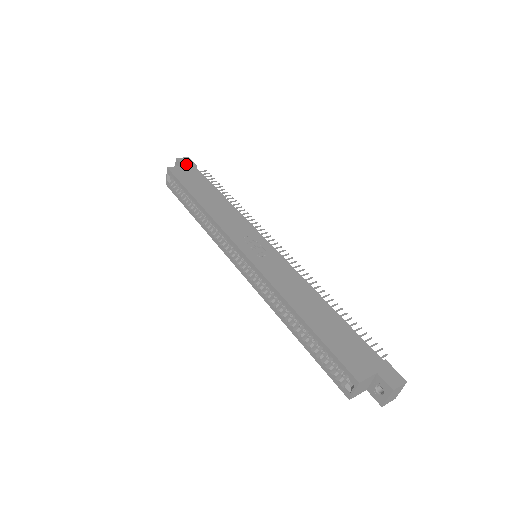
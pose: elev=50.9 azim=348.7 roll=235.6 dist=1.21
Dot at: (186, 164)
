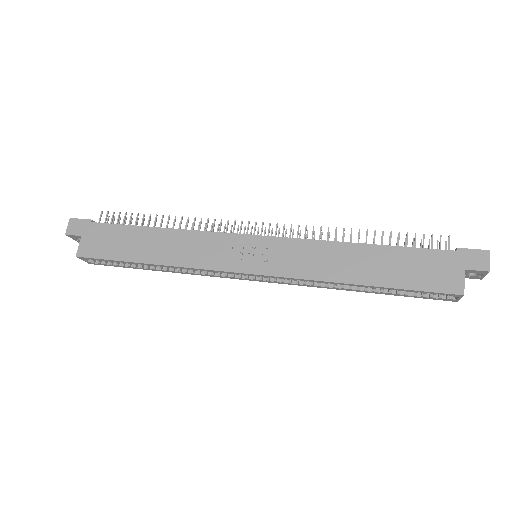
Dot at: (81, 230)
